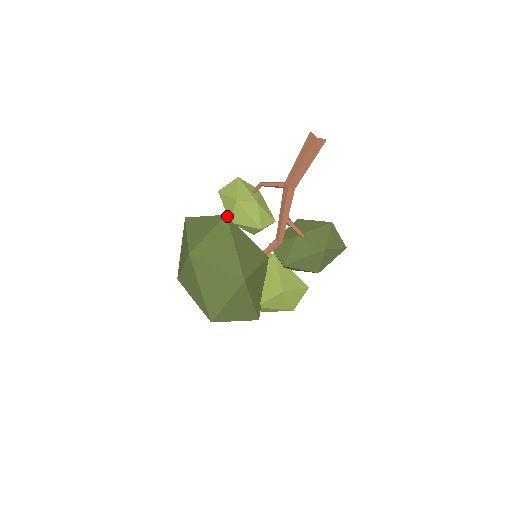
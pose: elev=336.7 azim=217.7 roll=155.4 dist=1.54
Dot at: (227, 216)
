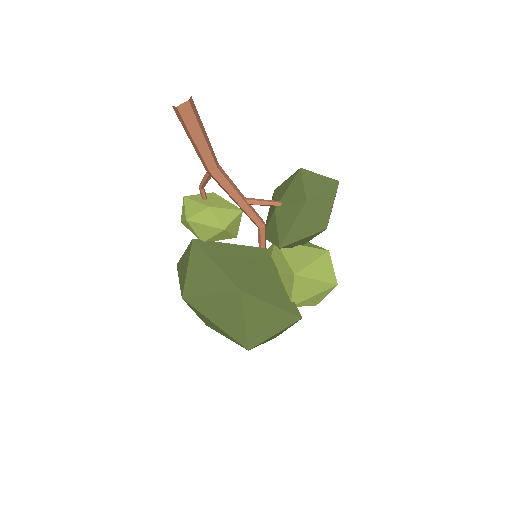
Dot at: (194, 239)
